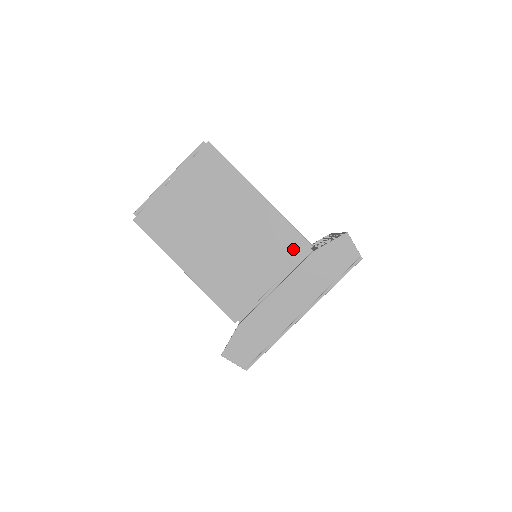
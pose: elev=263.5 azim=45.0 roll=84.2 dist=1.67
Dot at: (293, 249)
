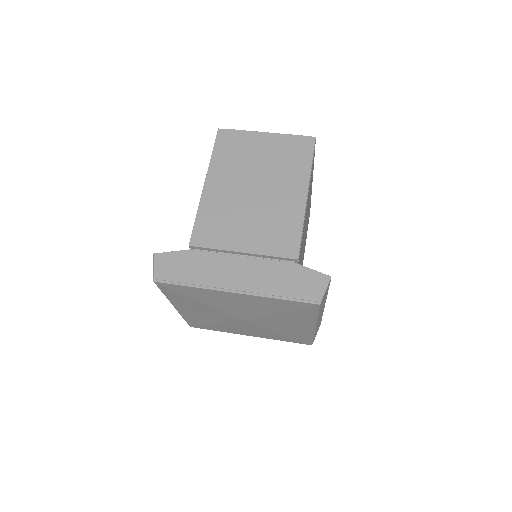
Dot at: (284, 246)
